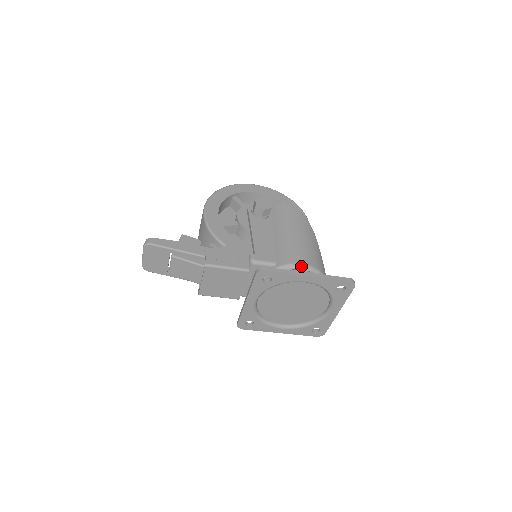
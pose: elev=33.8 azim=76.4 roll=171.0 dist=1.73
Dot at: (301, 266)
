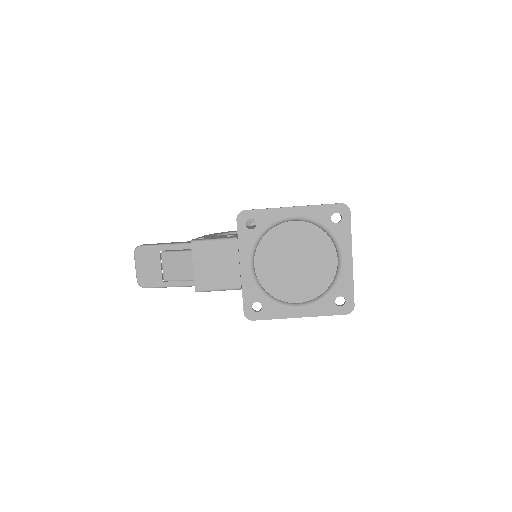
Dot at: occluded
